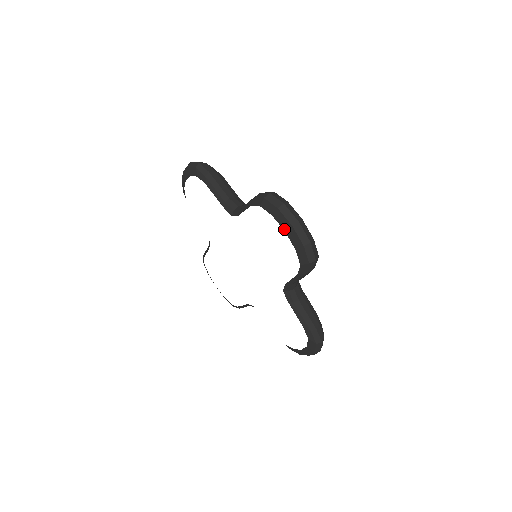
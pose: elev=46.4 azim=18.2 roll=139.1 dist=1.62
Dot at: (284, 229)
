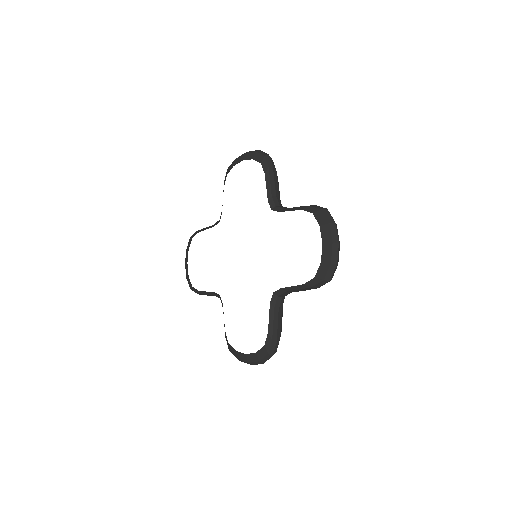
Dot at: (323, 241)
